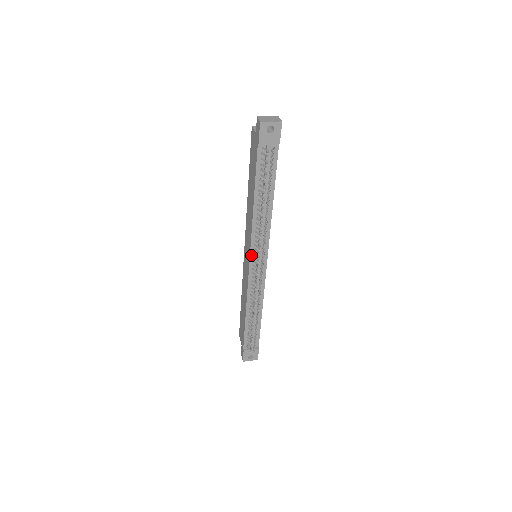
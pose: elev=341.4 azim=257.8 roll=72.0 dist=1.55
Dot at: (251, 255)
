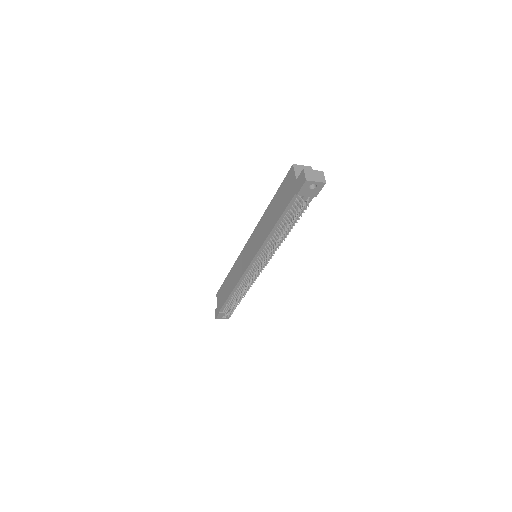
Dot at: (253, 260)
